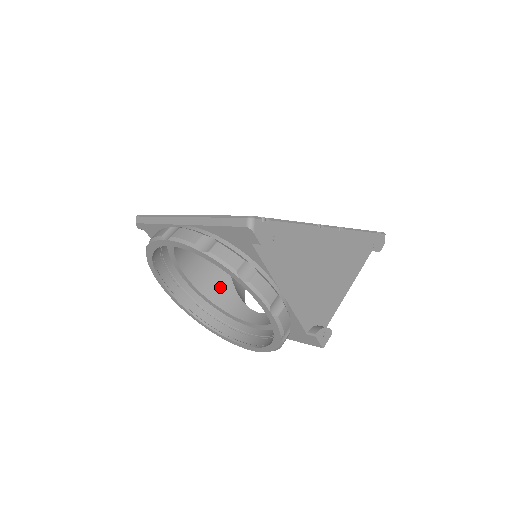
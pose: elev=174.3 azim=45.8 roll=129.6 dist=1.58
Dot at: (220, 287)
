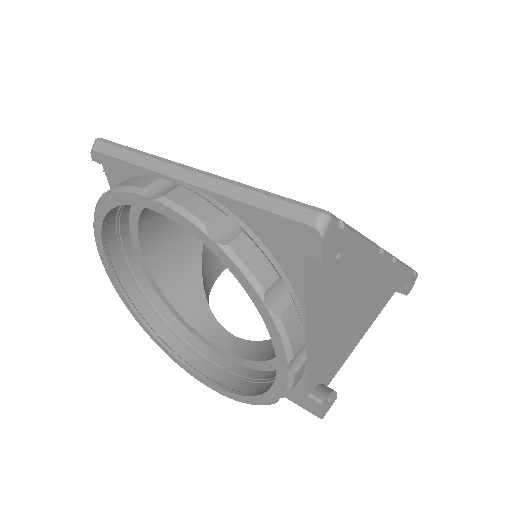
Dot at: (184, 280)
